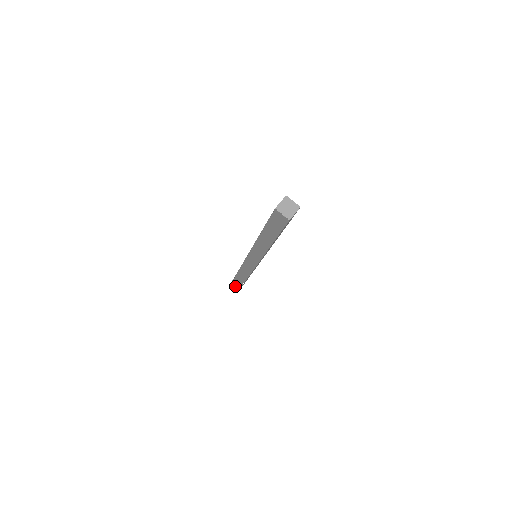
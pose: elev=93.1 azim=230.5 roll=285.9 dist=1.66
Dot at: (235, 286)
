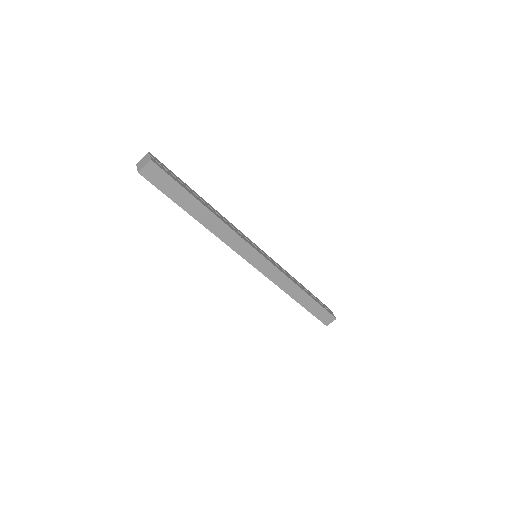
Dot at: occluded
